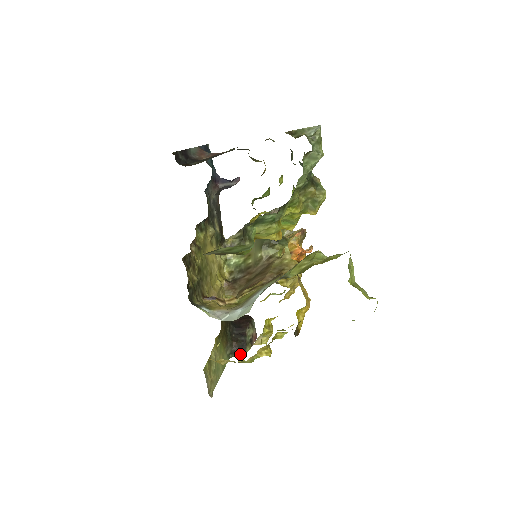
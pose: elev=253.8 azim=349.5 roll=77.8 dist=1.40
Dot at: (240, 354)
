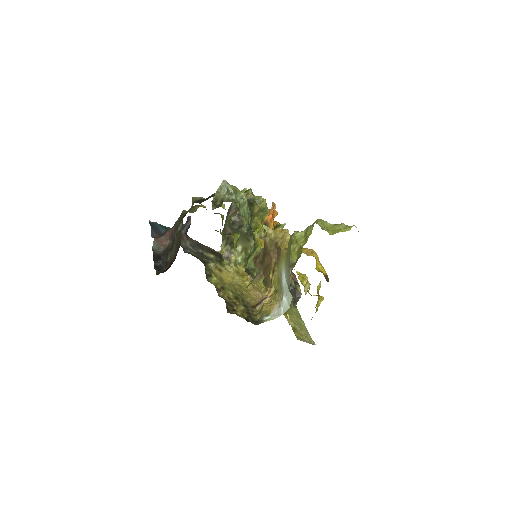
Dot at: (299, 298)
